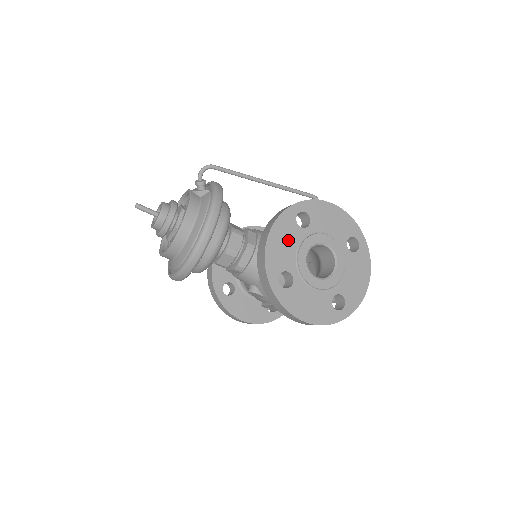
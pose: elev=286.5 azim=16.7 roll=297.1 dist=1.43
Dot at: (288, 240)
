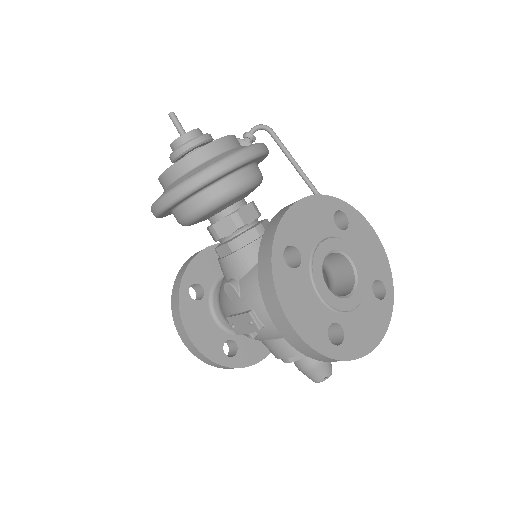
Dot at: (316, 223)
